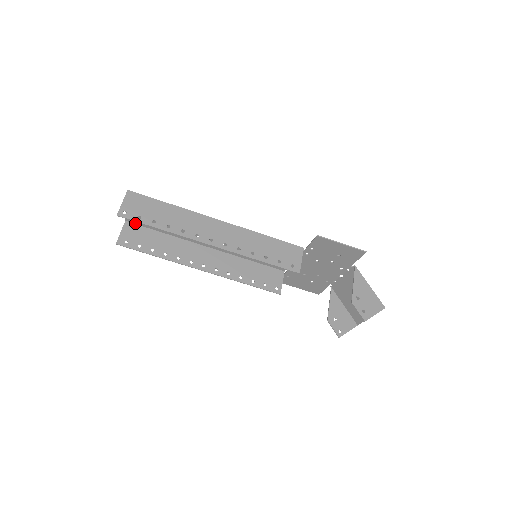
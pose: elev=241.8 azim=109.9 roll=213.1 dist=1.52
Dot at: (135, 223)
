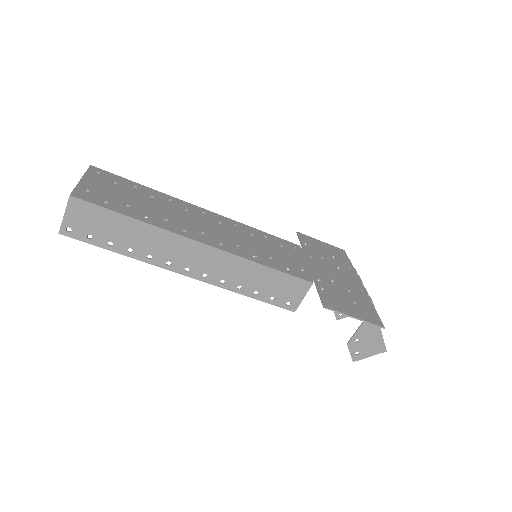
Dot at: (103, 172)
